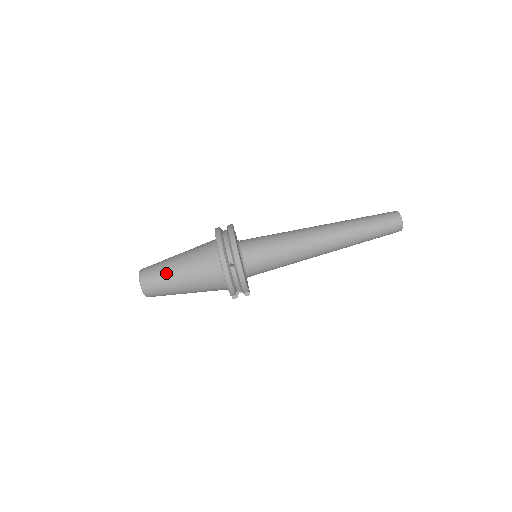
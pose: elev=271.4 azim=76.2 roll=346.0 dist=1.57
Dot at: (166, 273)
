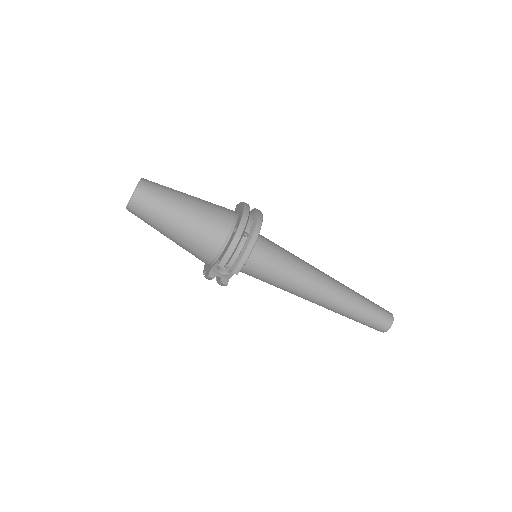
Dot at: (172, 196)
